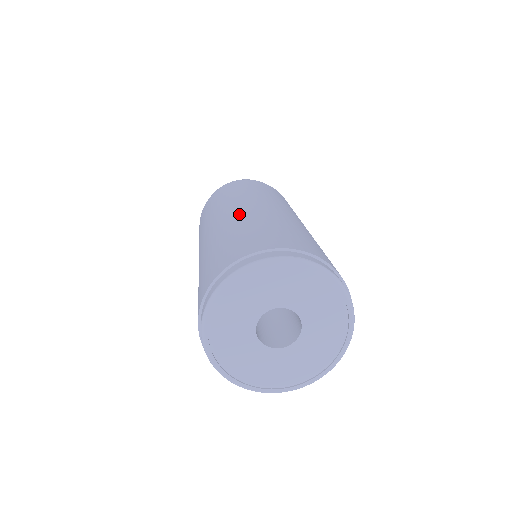
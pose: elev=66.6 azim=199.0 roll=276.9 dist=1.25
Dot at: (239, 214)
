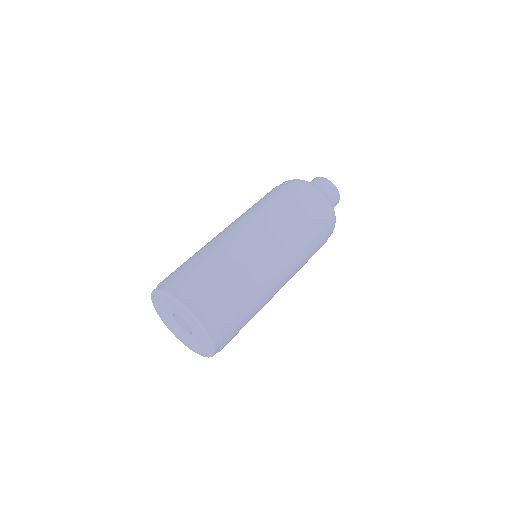
Dot at: (242, 246)
